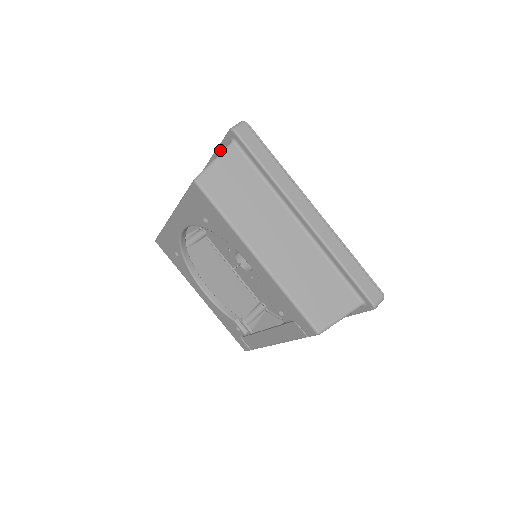
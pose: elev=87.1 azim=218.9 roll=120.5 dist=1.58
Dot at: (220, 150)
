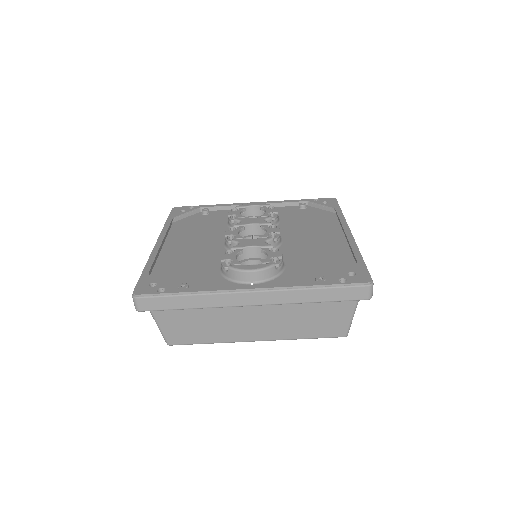
Dot at: occluded
